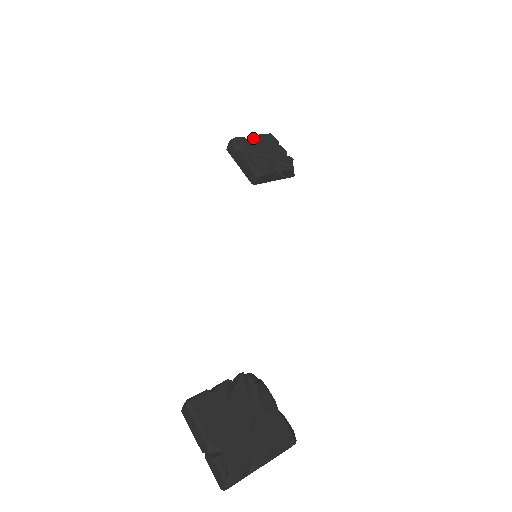
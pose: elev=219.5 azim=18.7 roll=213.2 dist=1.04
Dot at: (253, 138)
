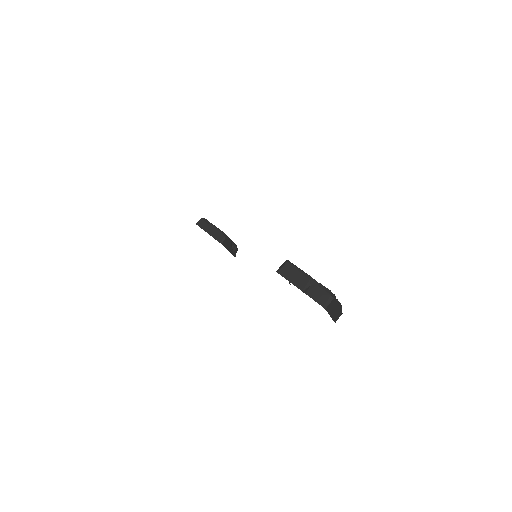
Dot at: occluded
